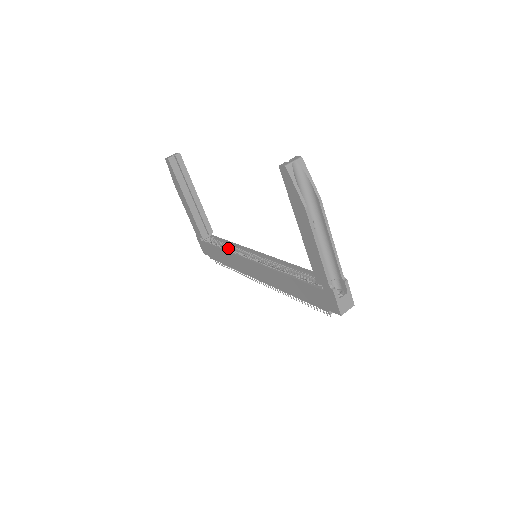
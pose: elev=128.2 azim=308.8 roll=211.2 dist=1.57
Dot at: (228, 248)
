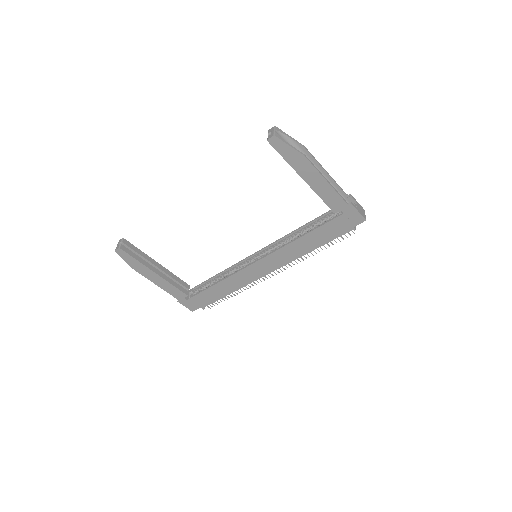
Dot at: occluded
